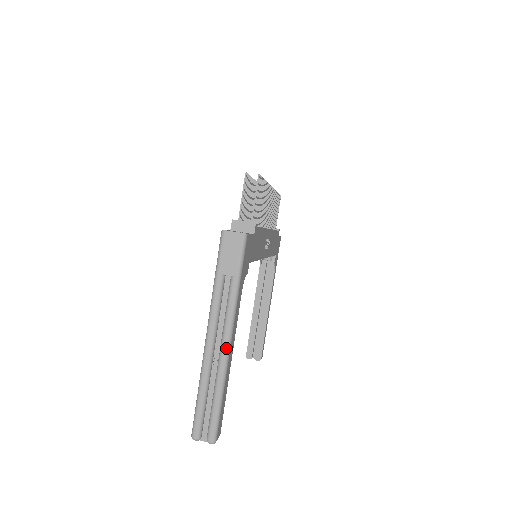
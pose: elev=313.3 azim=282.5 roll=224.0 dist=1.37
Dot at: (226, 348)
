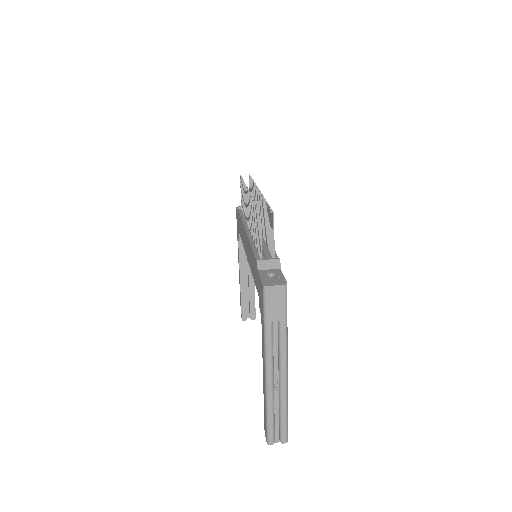
Dot at: (285, 376)
